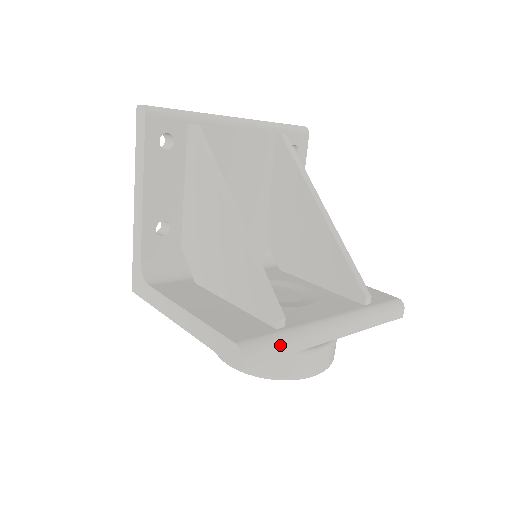
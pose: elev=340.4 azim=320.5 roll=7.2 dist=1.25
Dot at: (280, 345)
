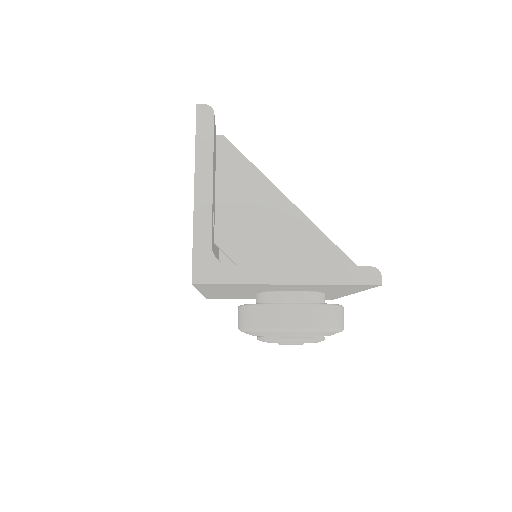
Dot at: occluded
